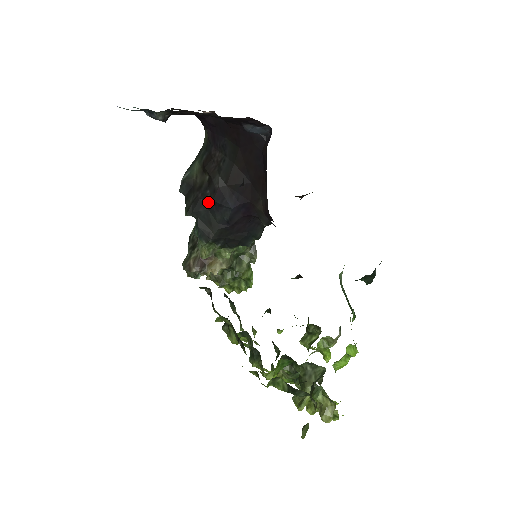
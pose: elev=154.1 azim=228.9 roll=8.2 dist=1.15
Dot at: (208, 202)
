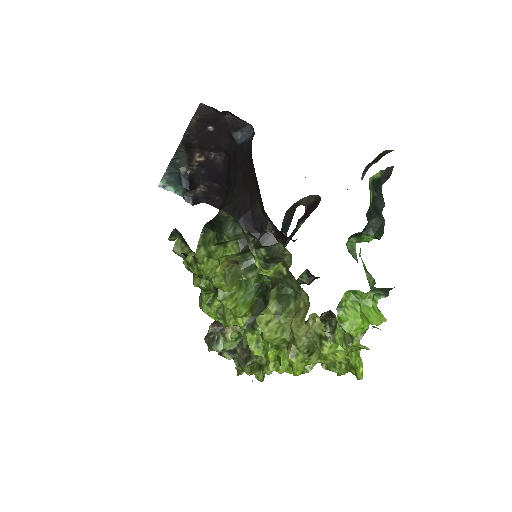
Dot at: occluded
